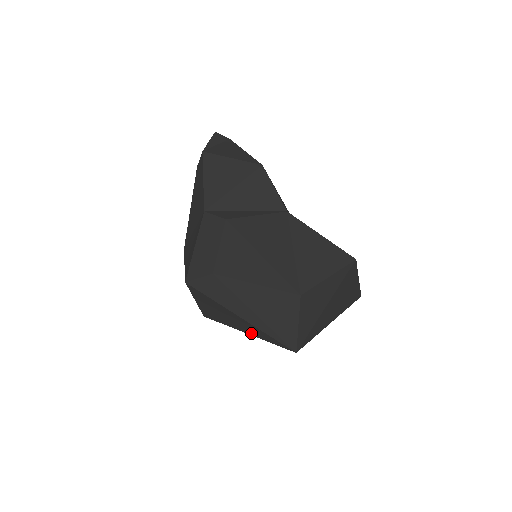
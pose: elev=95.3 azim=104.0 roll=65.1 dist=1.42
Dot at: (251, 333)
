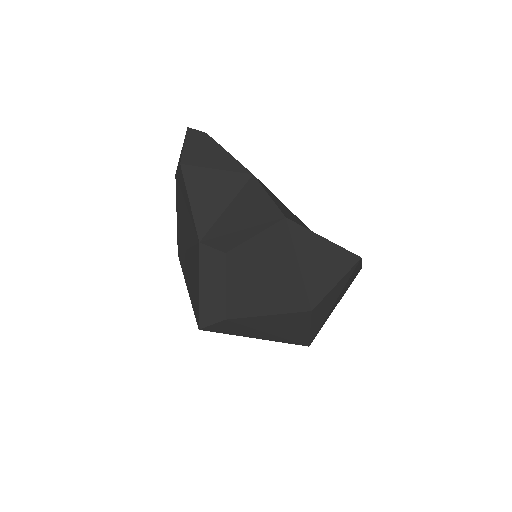
Dot at: occluded
